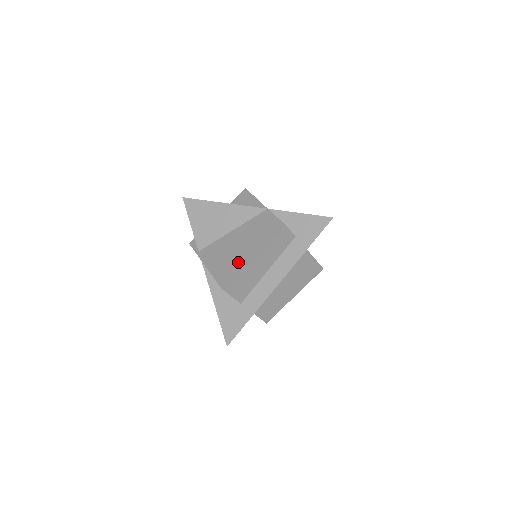
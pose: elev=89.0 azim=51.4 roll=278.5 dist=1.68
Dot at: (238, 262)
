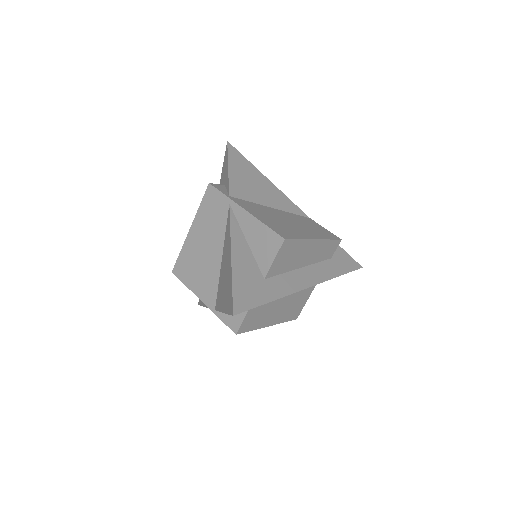
Dot at: (297, 232)
